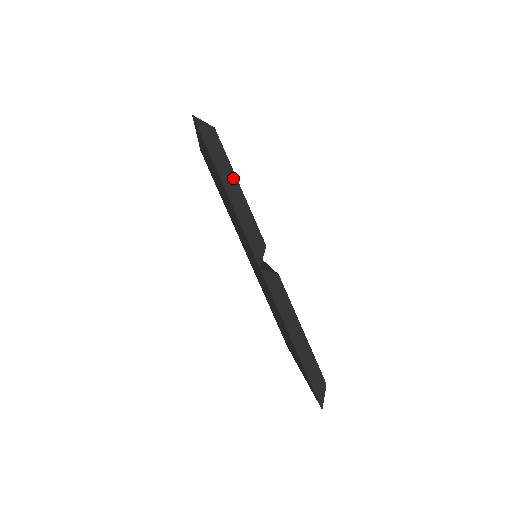
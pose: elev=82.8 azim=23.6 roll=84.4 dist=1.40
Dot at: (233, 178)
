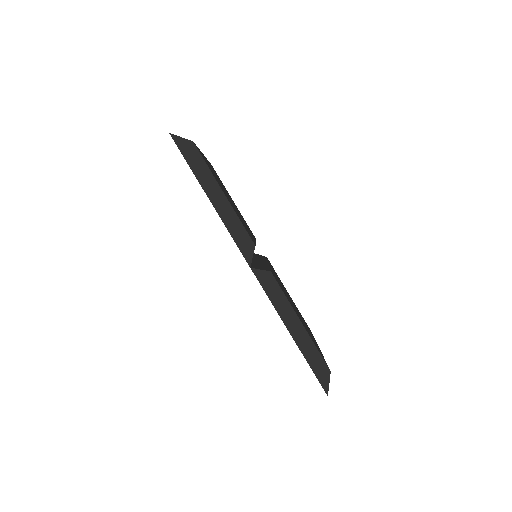
Dot at: (216, 186)
